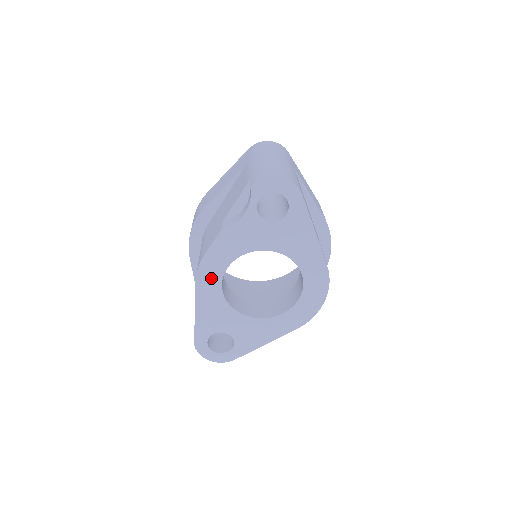
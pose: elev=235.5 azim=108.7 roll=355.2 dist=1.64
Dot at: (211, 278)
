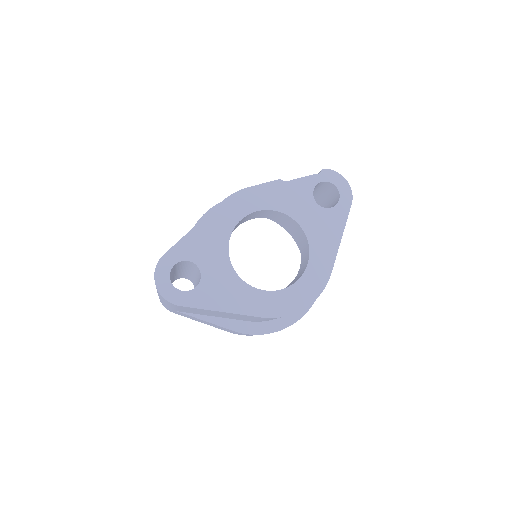
Dot at: (237, 209)
